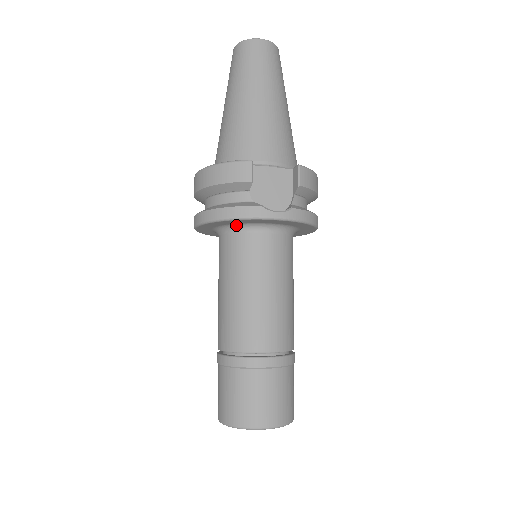
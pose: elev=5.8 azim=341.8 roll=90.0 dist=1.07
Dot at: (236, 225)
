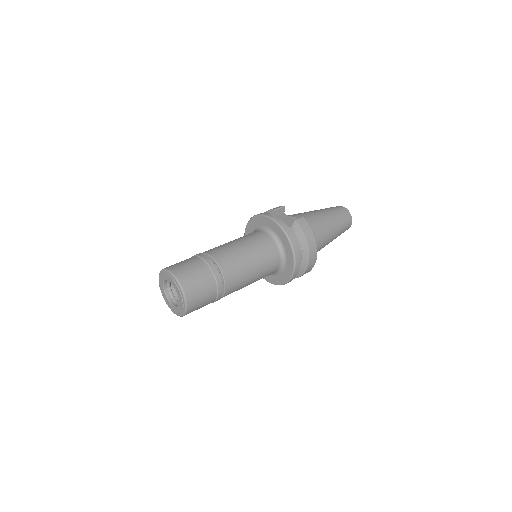
Dot at: (257, 228)
